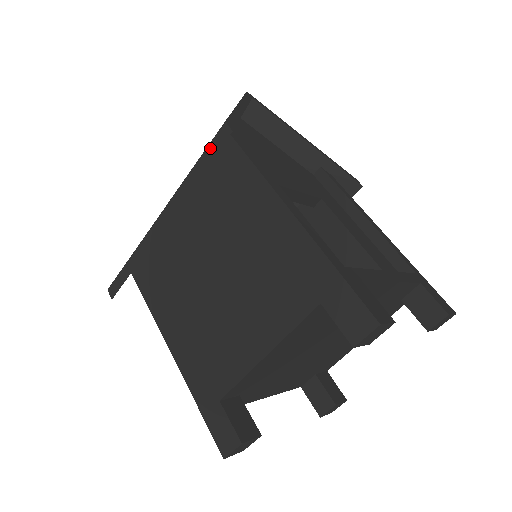
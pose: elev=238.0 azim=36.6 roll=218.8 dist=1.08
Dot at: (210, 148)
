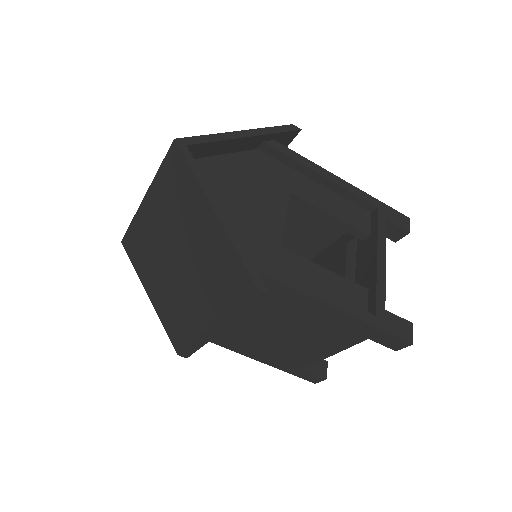
Dot at: (249, 301)
